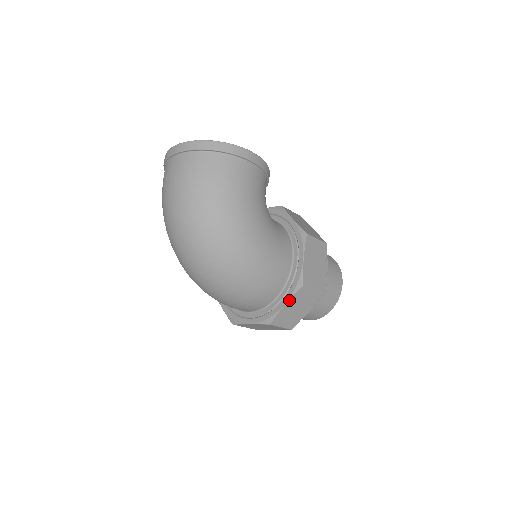
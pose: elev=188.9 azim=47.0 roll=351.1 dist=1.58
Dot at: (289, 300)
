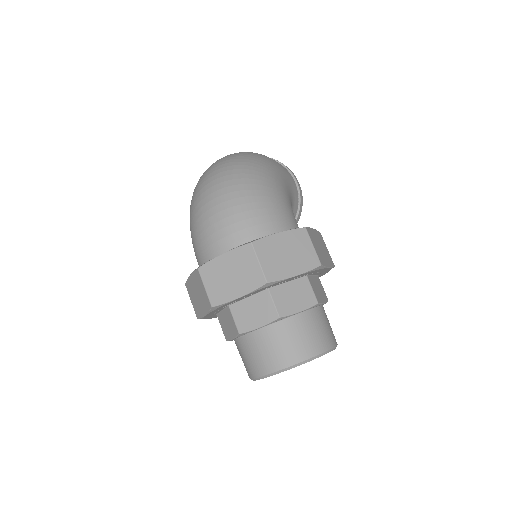
Dot at: (285, 232)
